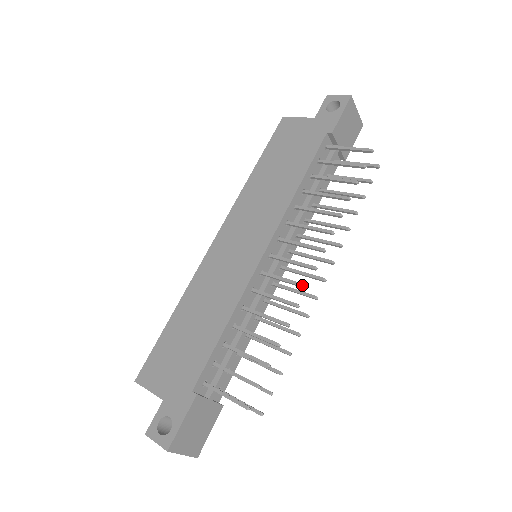
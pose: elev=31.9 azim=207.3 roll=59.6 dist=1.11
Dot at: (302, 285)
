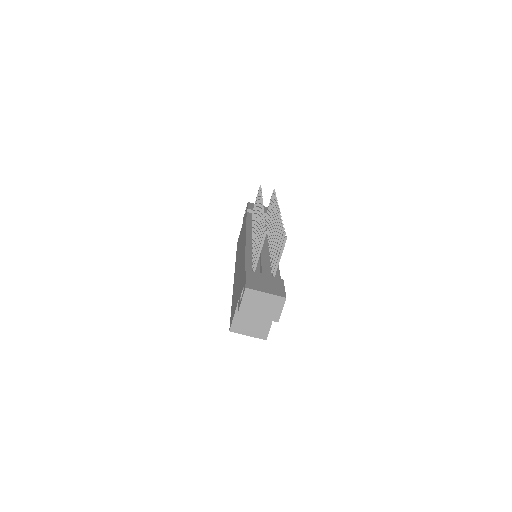
Dot at: (261, 211)
